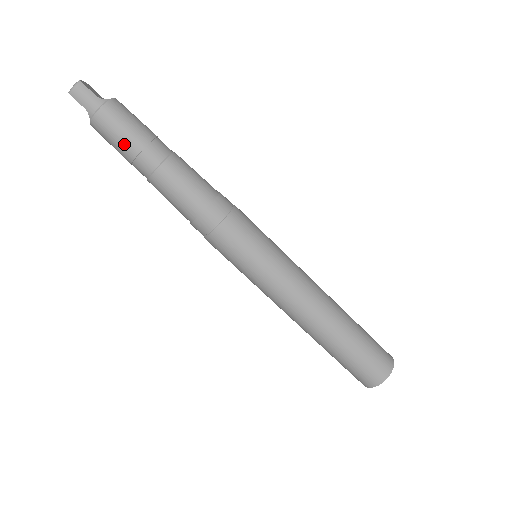
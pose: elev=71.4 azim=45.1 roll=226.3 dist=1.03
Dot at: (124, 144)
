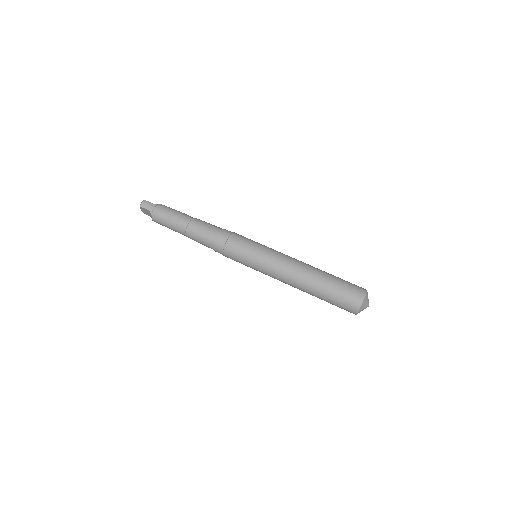
Dot at: (170, 218)
